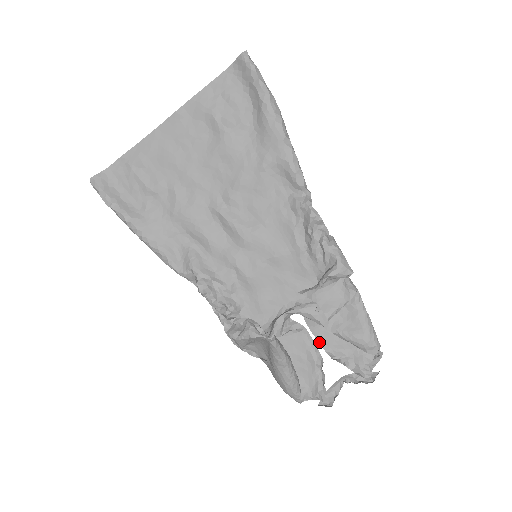
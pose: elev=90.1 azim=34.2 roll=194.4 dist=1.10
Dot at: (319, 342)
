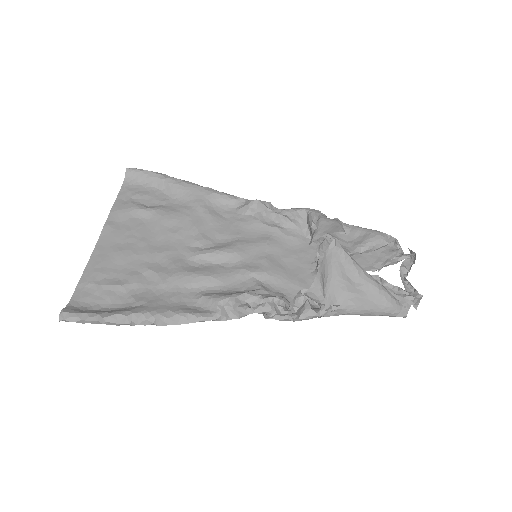
Dot at: occluded
